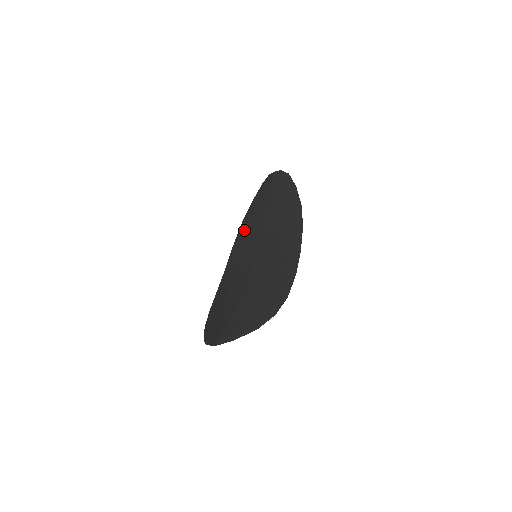
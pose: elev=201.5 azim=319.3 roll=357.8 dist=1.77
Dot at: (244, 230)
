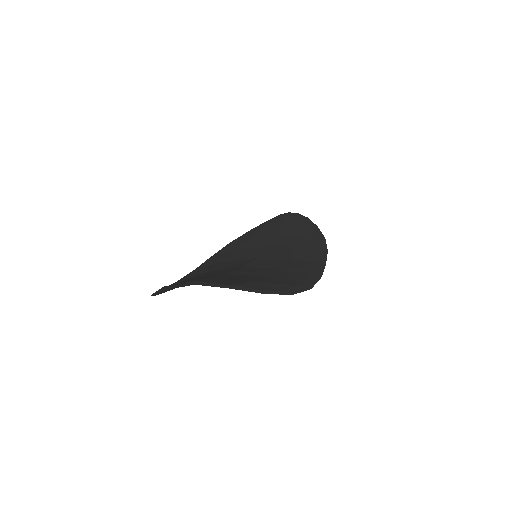
Dot at: (236, 244)
